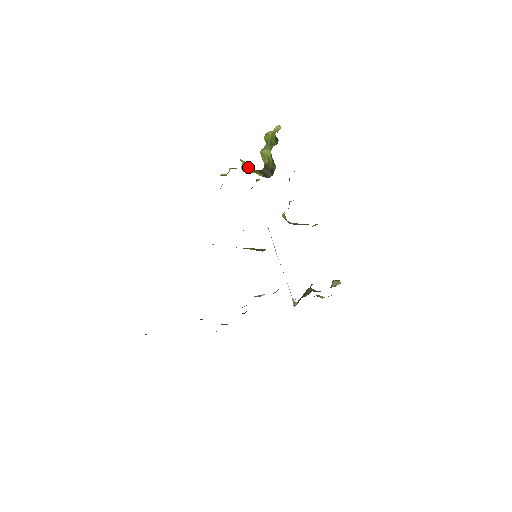
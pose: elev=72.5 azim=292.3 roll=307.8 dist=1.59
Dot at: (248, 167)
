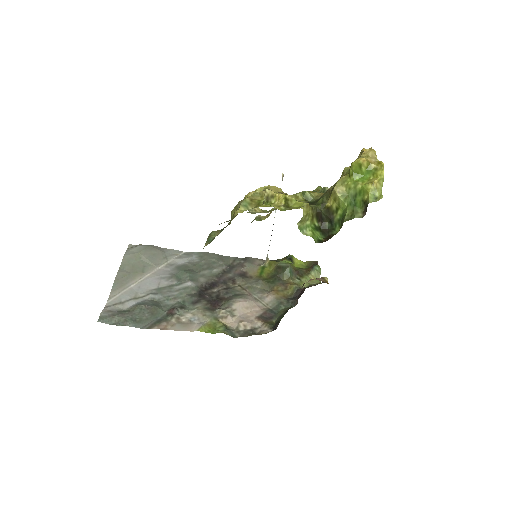
Dot at: (307, 217)
